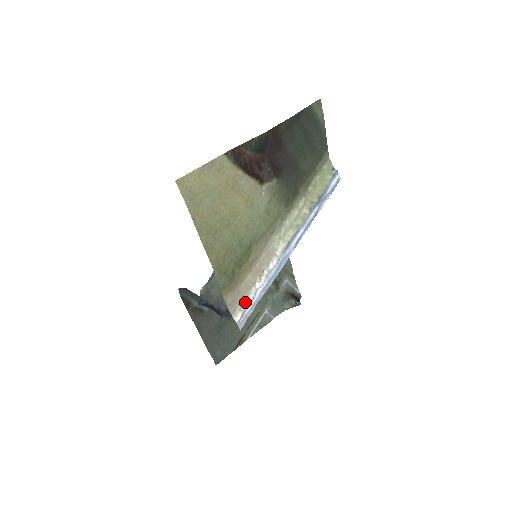
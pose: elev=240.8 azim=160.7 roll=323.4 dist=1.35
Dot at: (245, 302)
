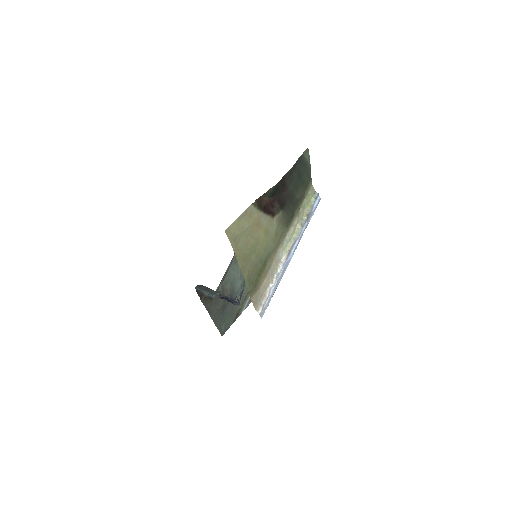
Dot at: (264, 299)
